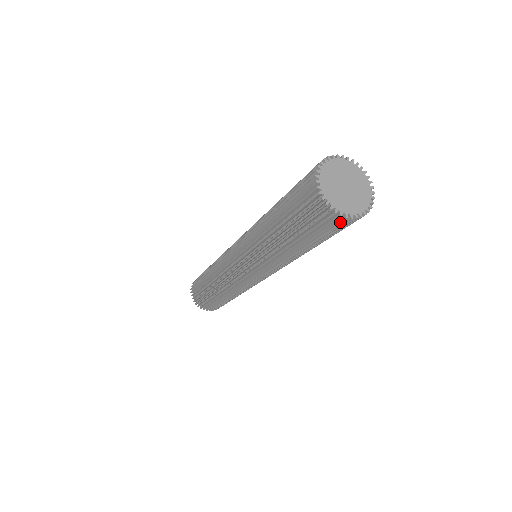
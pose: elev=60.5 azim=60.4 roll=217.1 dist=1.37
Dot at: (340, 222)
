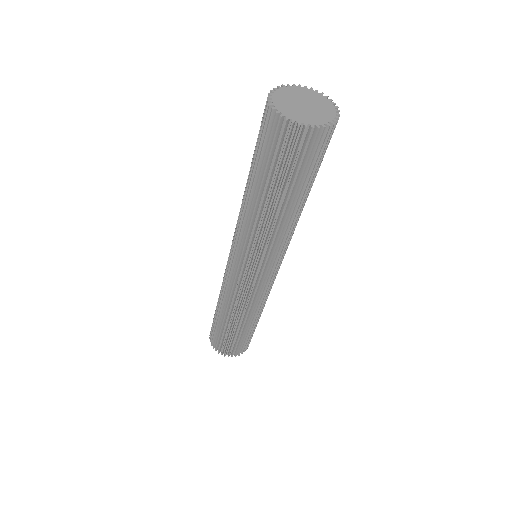
Dot at: (310, 141)
